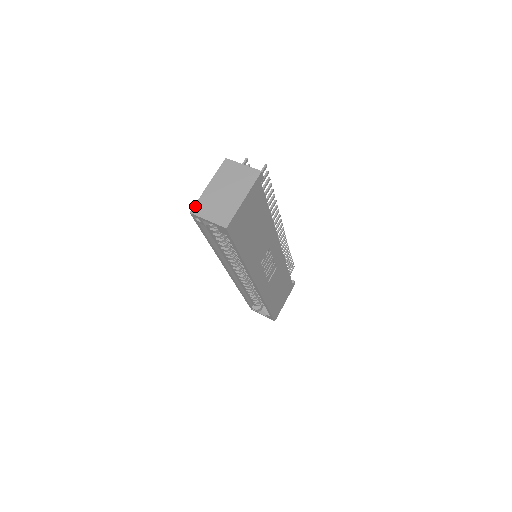
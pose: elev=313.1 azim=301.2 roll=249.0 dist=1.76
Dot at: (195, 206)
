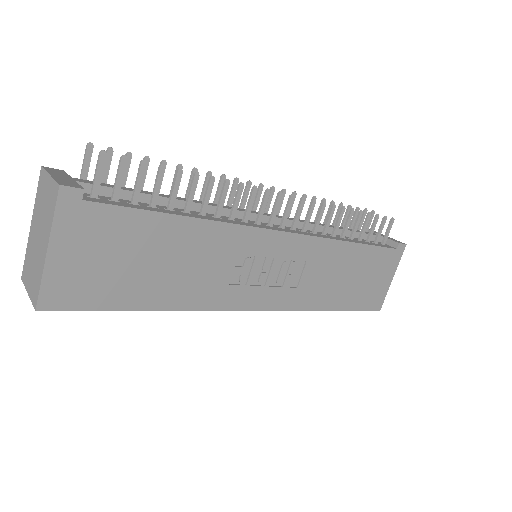
Dot at: (23, 266)
